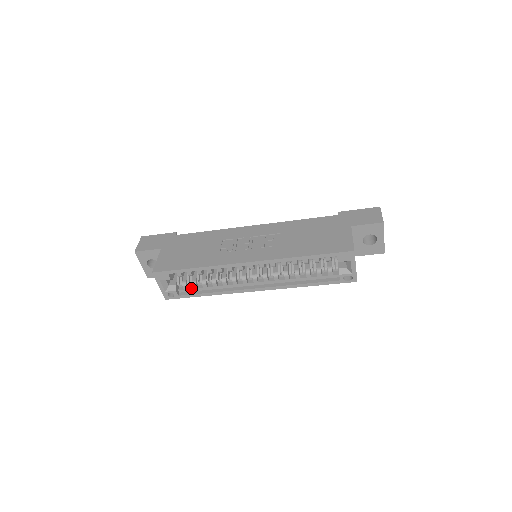
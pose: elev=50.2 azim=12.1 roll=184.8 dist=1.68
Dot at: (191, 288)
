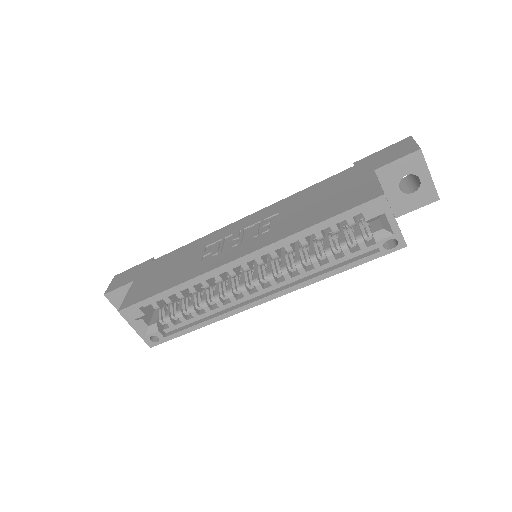
Dot at: (178, 322)
